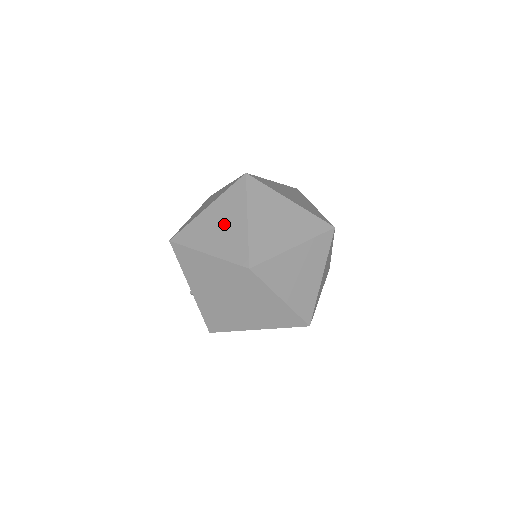
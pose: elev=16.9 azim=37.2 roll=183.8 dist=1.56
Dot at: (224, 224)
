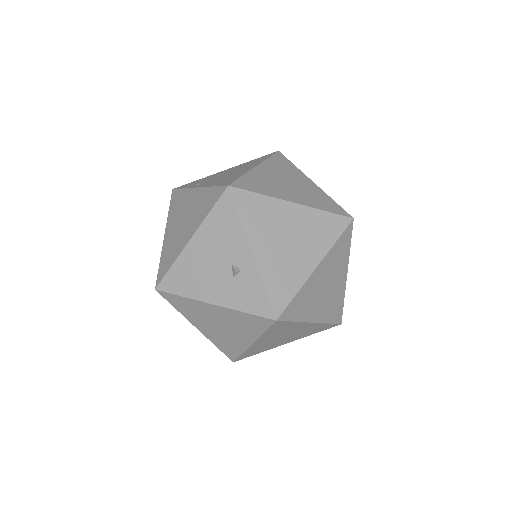
Dot at: (292, 182)
